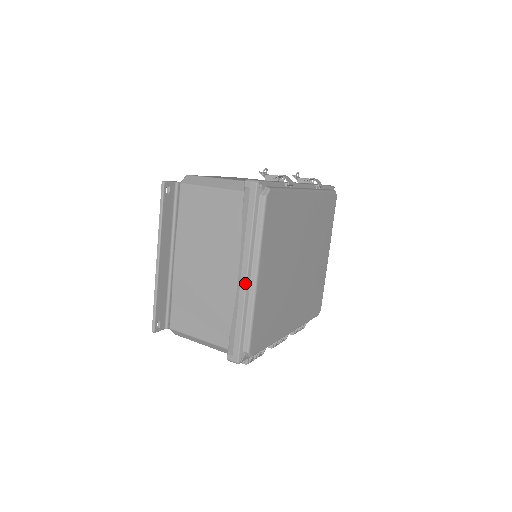
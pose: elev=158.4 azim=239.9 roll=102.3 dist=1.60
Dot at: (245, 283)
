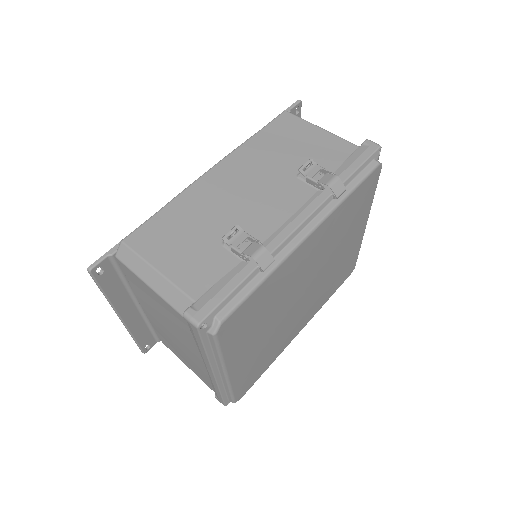
Dot at: (214, 378)
